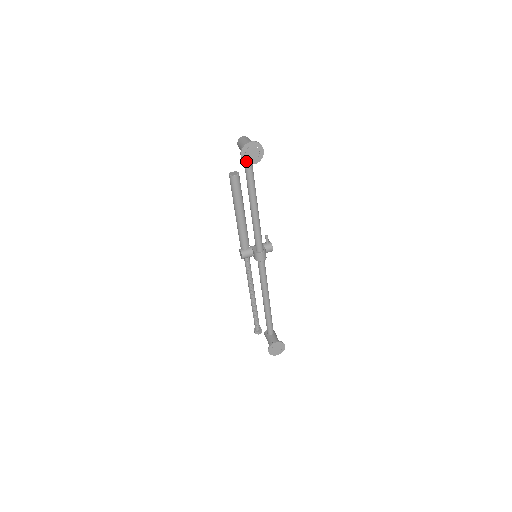
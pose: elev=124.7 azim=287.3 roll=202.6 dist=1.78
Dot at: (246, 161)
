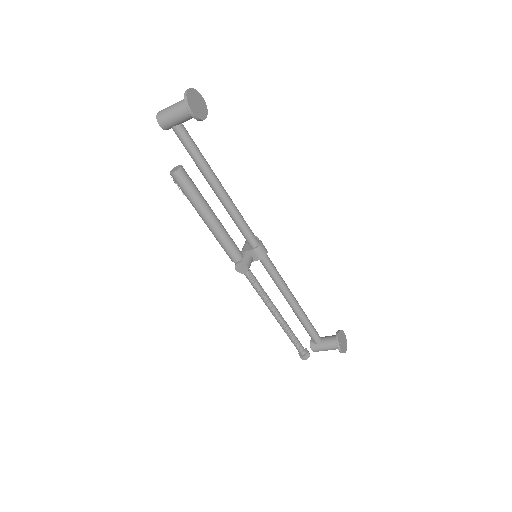
Dot at: (198, 117)
